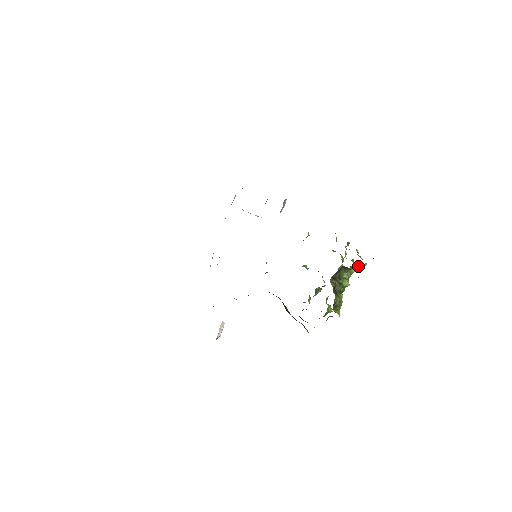
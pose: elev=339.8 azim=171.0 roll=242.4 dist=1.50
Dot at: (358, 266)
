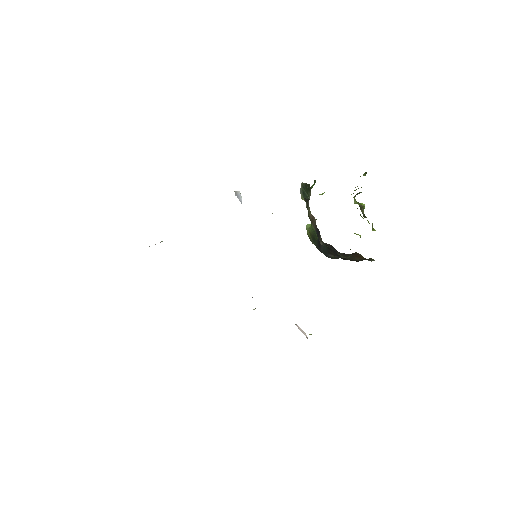
Dot at: occluded
